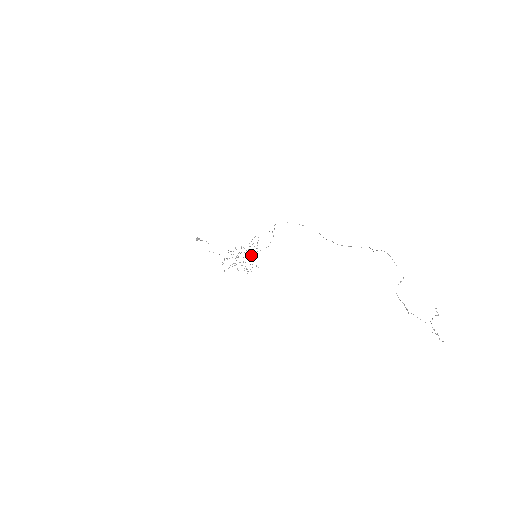
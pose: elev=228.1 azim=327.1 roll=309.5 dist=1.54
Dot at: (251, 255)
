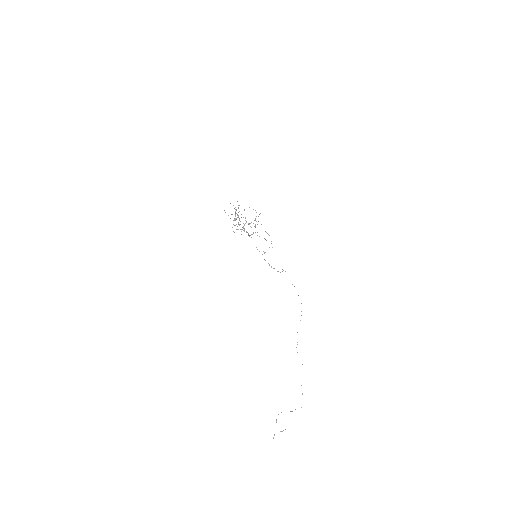
Dot at: occluded
